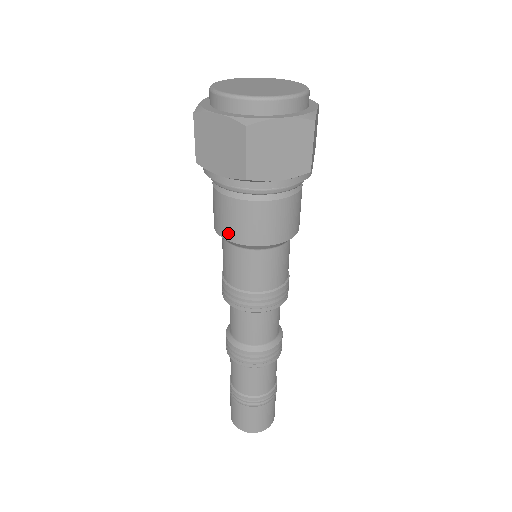
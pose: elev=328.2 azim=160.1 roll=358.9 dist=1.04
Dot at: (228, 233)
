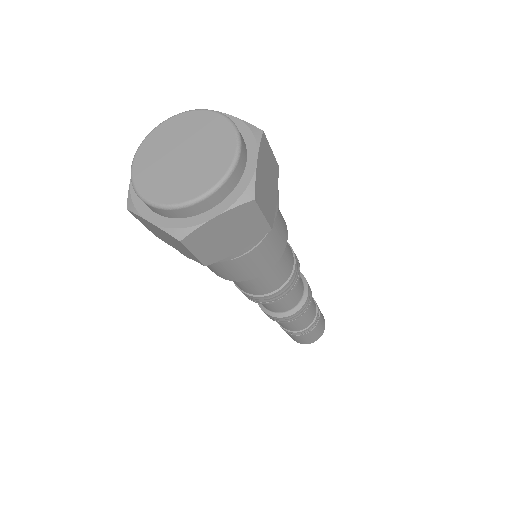
Dot at: occluded
